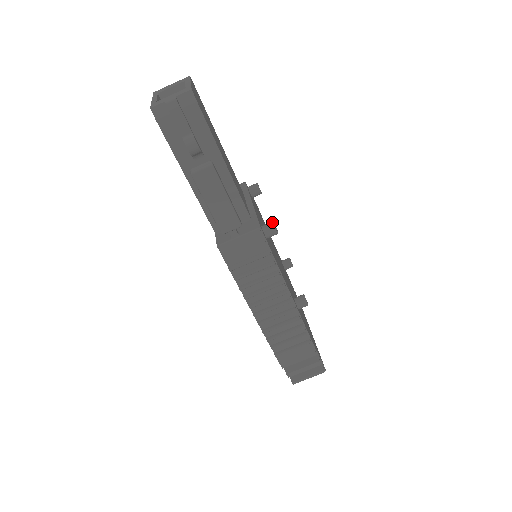
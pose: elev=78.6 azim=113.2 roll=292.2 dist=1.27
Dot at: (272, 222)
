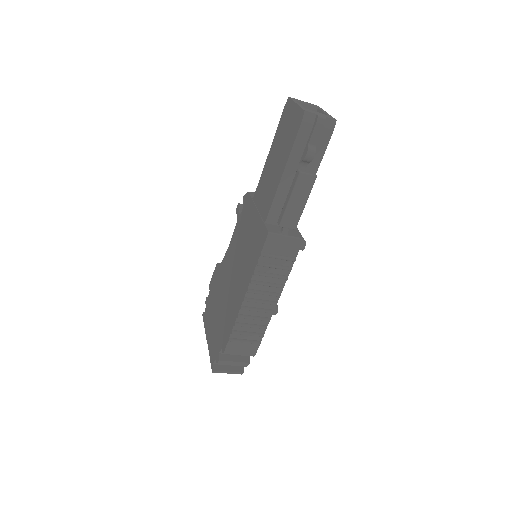
Dot at: occluded
